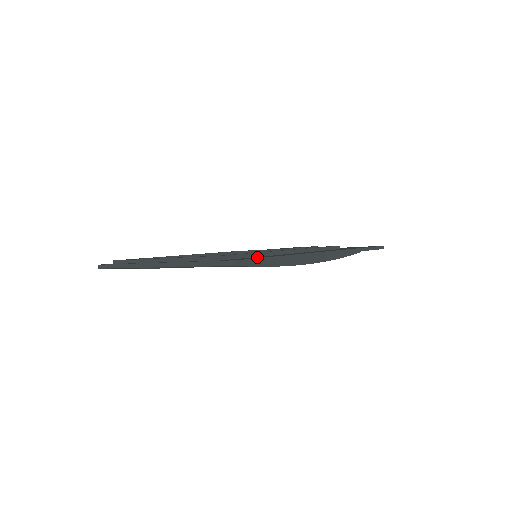
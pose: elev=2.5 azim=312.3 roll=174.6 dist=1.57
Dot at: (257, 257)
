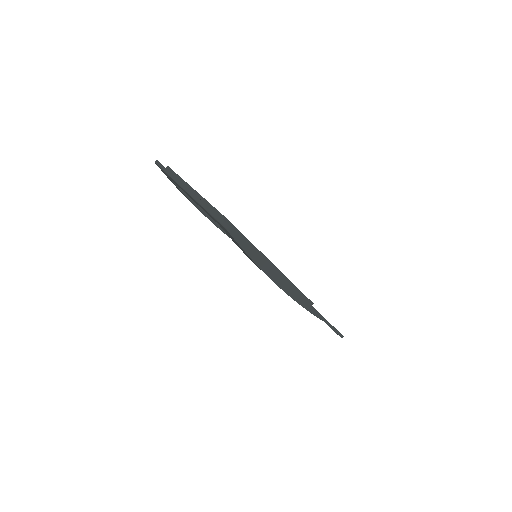
Dot at: occluded
